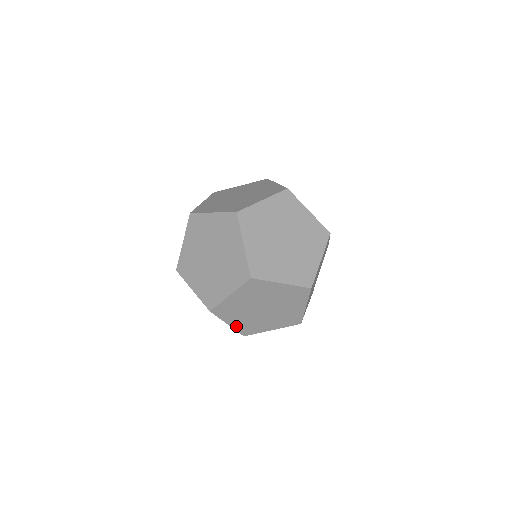
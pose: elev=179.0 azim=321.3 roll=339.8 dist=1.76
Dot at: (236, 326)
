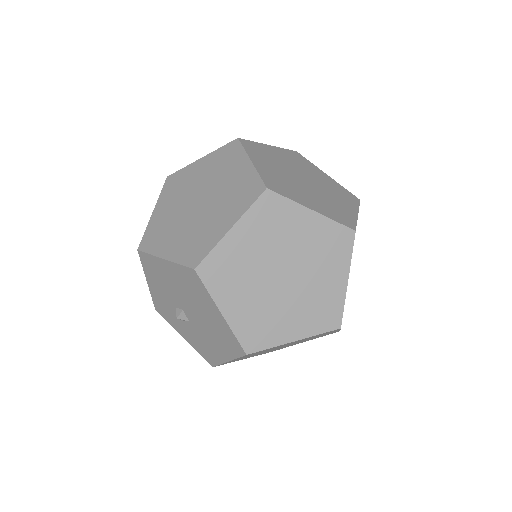
Dot at: (235, 321)
